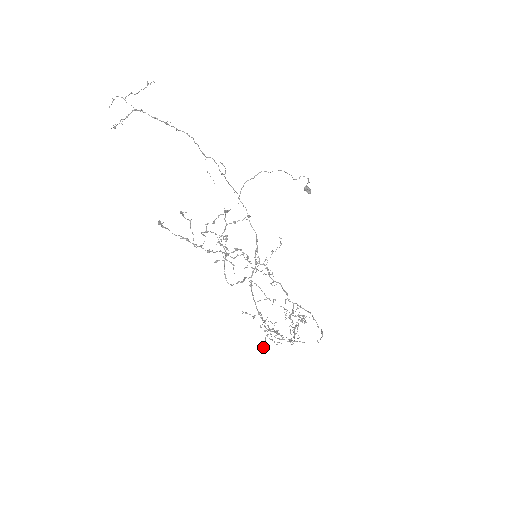
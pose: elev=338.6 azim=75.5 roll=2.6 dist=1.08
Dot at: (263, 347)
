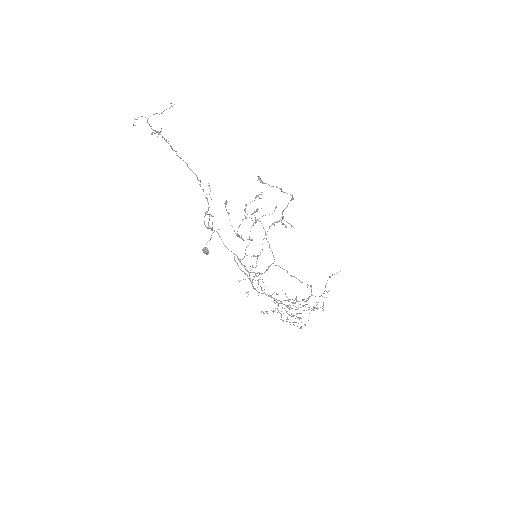
Dot at: occluded
